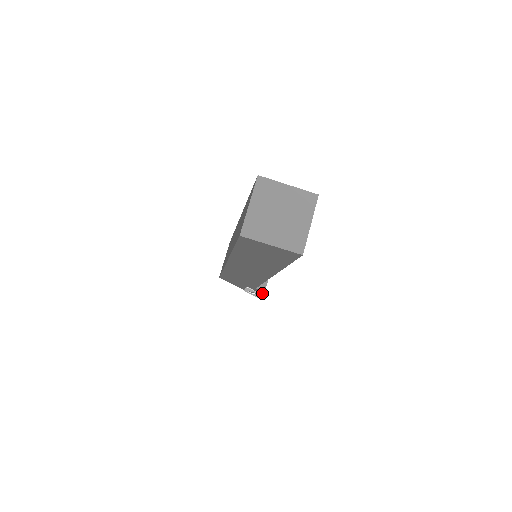
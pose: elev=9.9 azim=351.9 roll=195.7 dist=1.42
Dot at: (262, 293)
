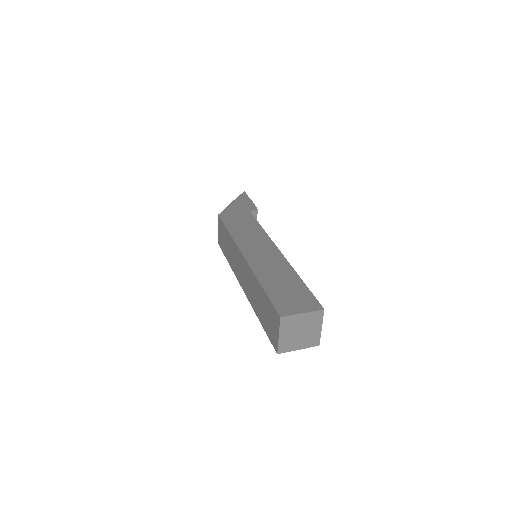
Dot at: occluded
